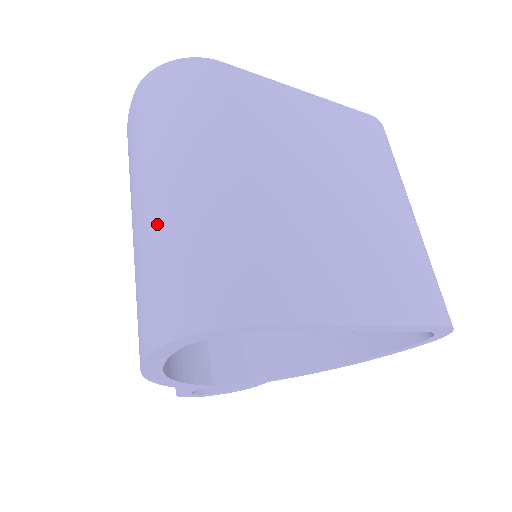
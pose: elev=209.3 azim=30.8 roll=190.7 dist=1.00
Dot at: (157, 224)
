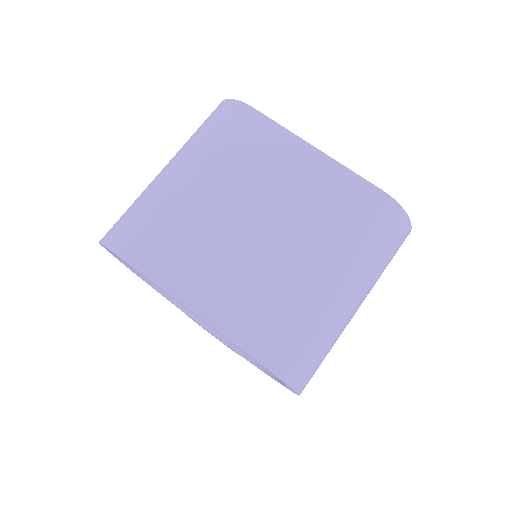
Dot at: occluded
